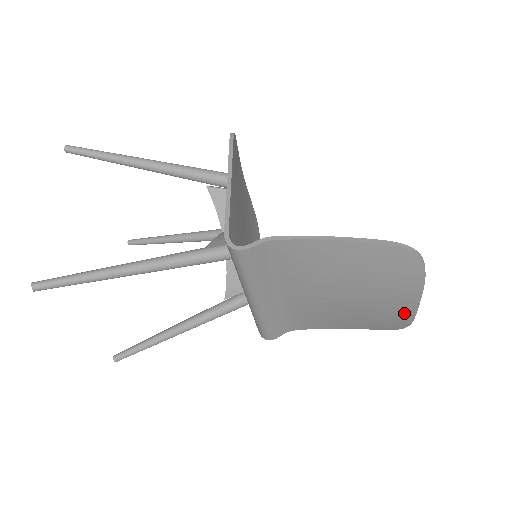
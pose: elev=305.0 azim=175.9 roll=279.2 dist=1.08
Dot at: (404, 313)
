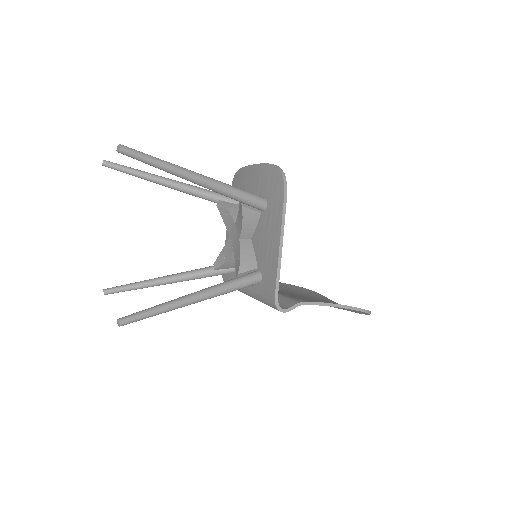
Dot at: occluded
